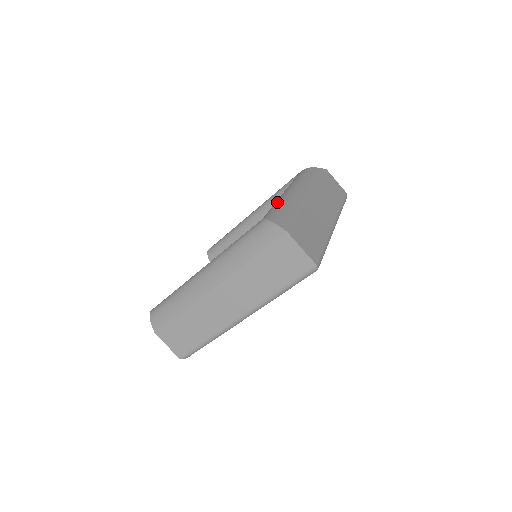
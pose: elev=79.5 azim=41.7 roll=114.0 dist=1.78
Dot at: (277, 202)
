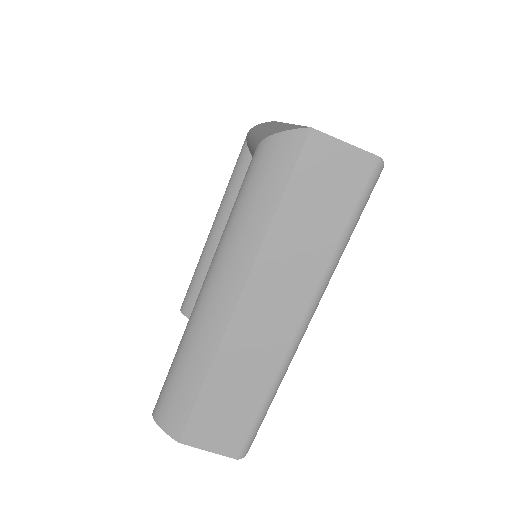
Dot at: (255, 138)
